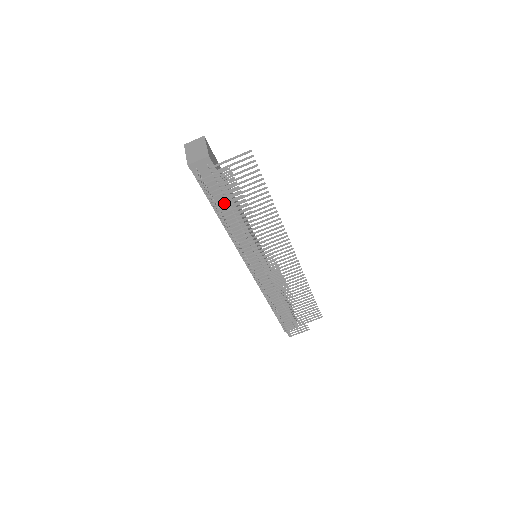
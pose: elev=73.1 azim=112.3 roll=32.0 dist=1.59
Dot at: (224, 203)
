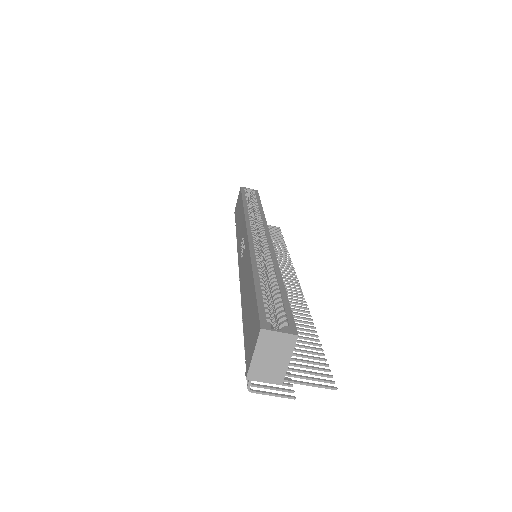
Dot at: occluded
